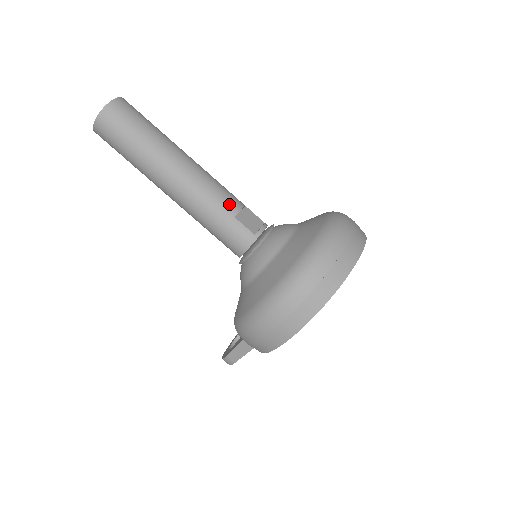
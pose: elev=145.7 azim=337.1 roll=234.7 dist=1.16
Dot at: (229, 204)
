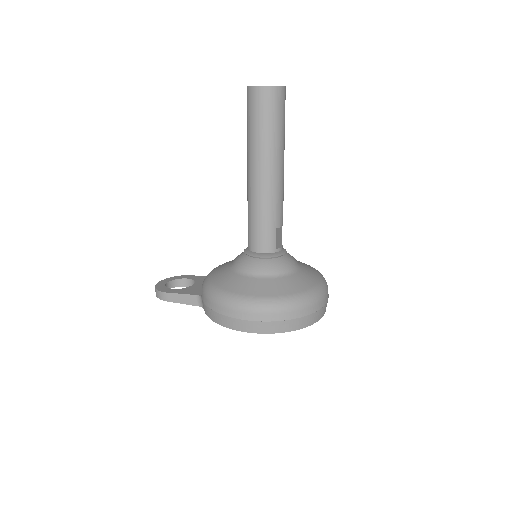
Dot at: (280, 217)
